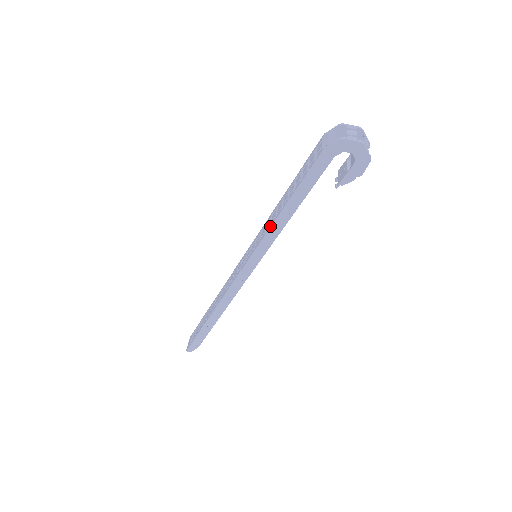
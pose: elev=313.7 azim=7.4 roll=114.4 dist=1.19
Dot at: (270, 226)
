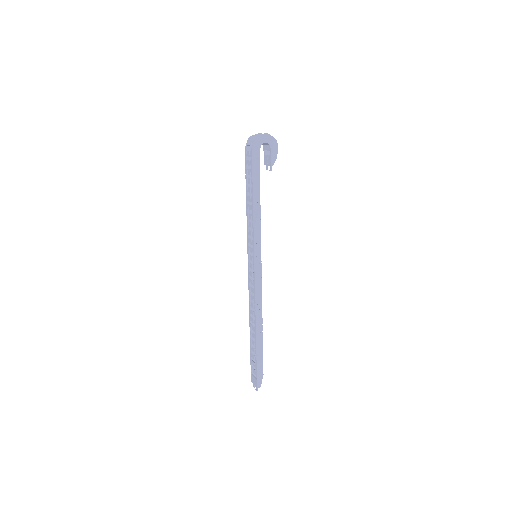
Dot at: (253, 221)
